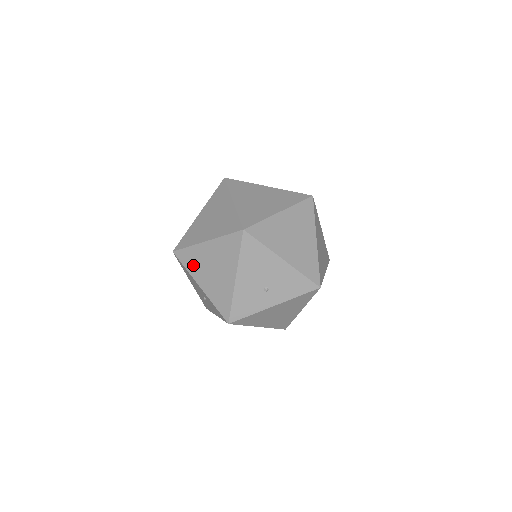
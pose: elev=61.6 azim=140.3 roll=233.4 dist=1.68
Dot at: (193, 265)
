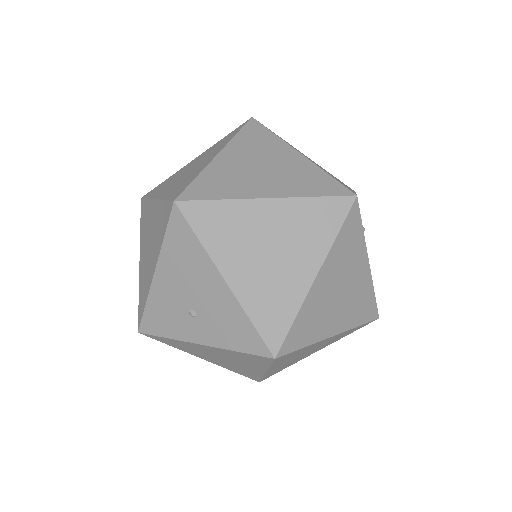
Dot at: (143, 227)
